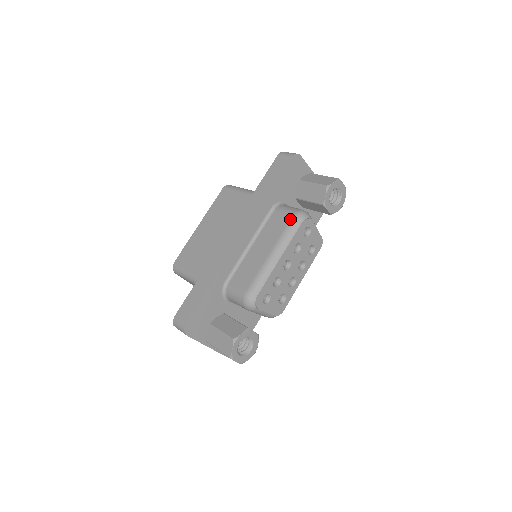
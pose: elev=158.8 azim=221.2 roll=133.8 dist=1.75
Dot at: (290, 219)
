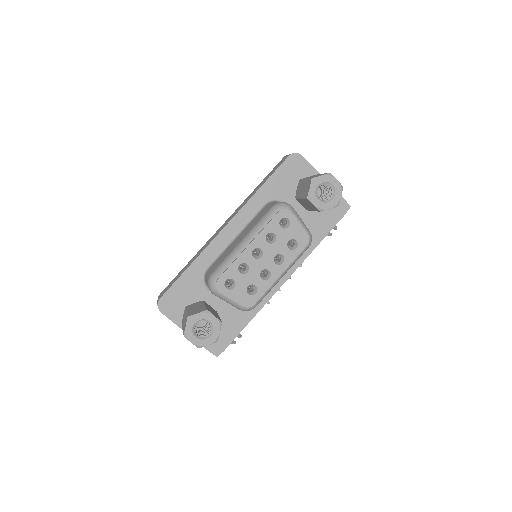
Dot at: (269, 209)
